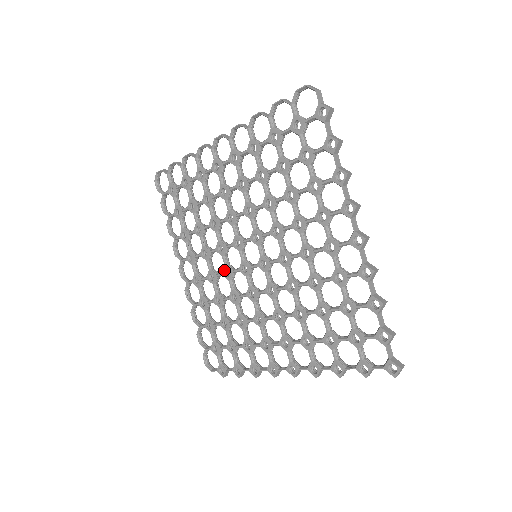
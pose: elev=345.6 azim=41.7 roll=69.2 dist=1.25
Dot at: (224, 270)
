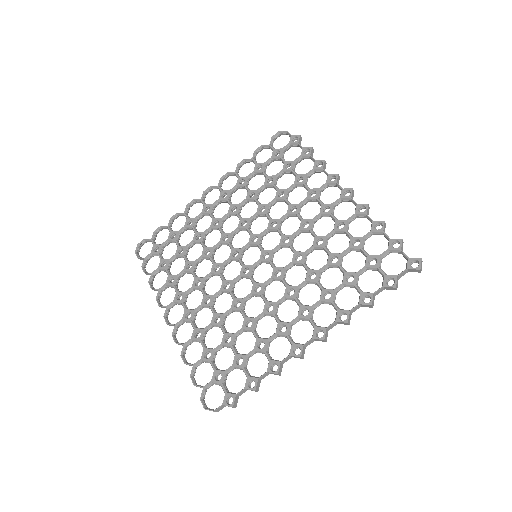
Dot at: (223, 284)
